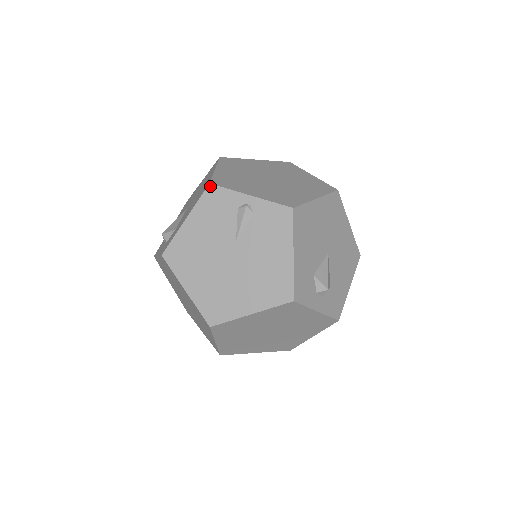
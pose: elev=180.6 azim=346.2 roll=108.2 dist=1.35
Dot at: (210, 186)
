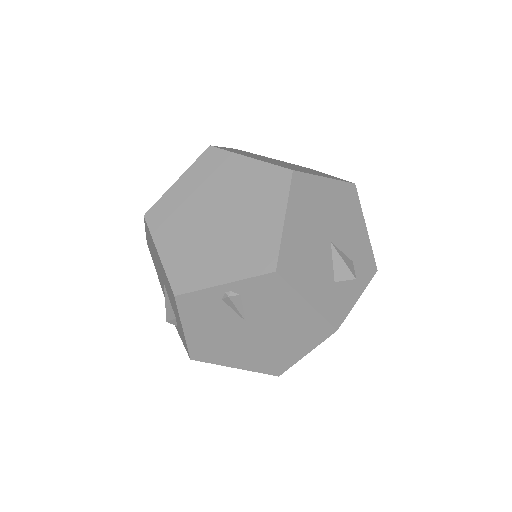
Dot at: (177, 298)
